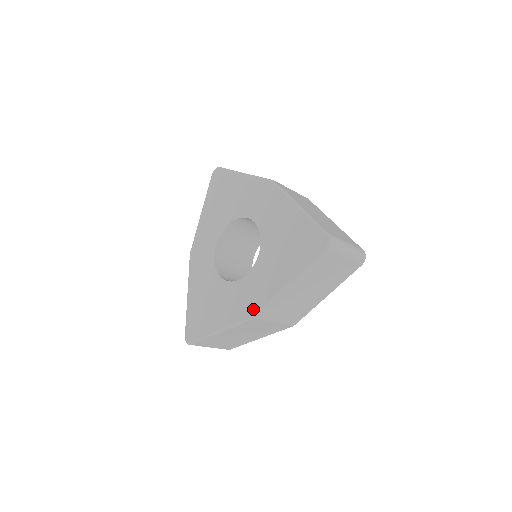
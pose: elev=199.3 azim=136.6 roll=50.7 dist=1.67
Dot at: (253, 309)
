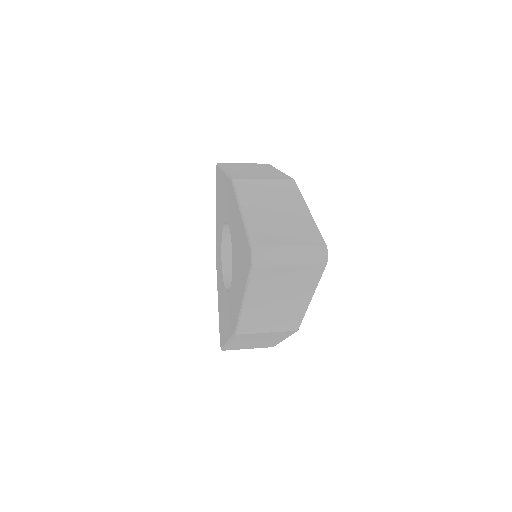
Dot at: (234, 325)
